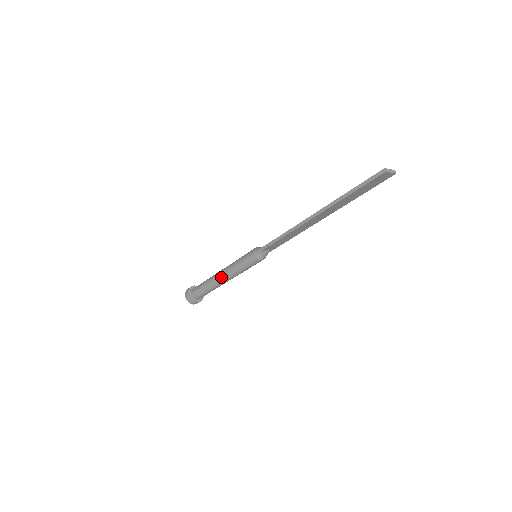
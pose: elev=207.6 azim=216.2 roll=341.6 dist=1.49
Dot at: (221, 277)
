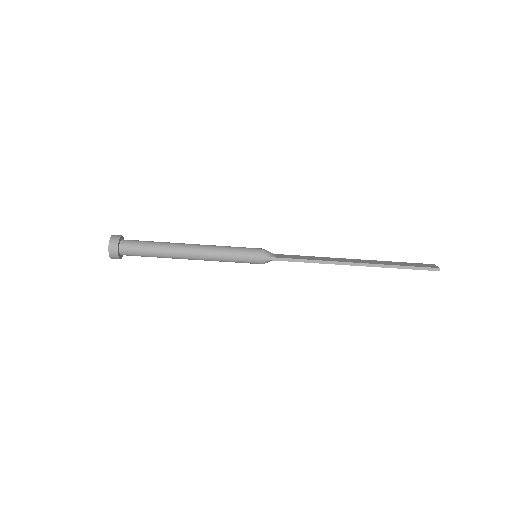
Dot at: (194, 256)
